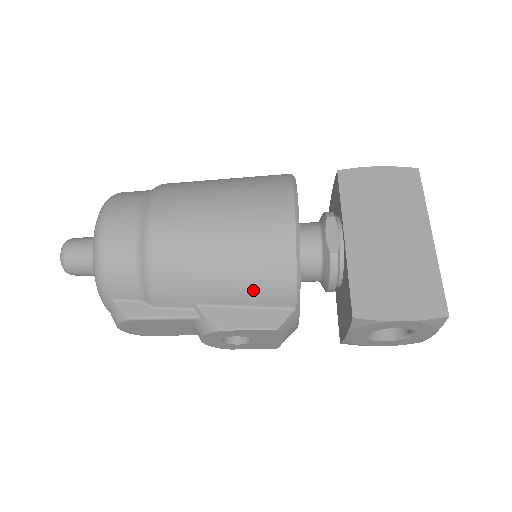
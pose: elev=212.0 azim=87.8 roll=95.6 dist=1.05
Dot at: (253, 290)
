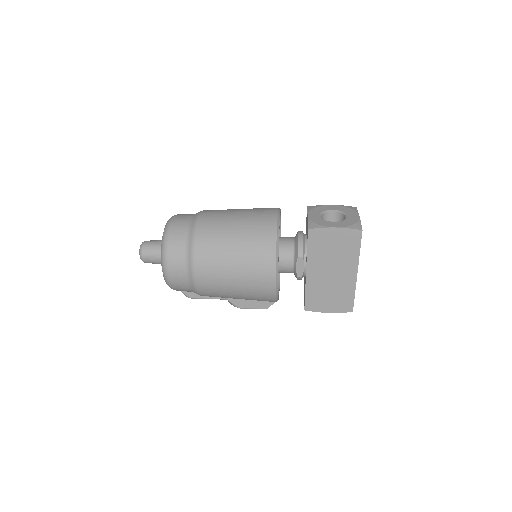
Dot at: occluded
